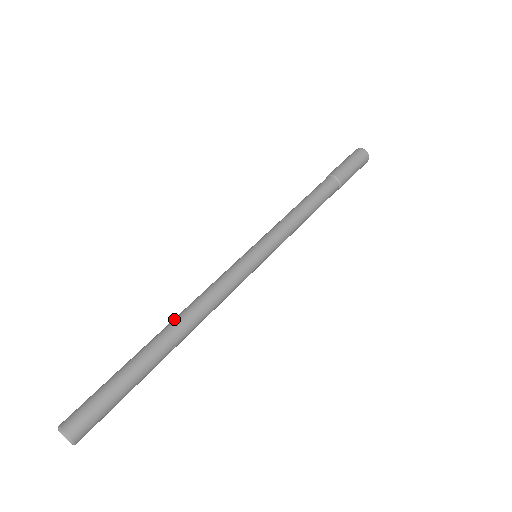
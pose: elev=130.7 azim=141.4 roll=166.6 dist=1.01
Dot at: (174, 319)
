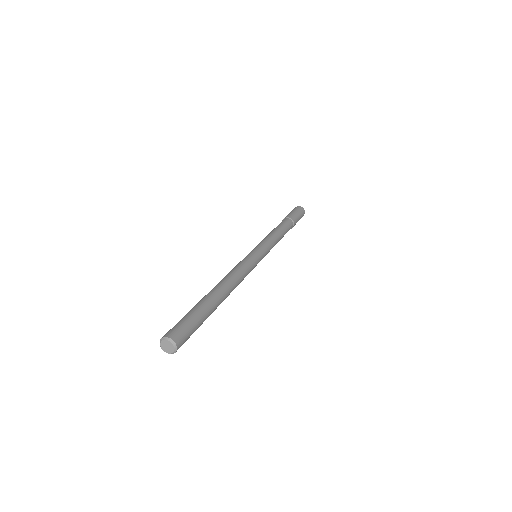
Dot at: (216, 285)
